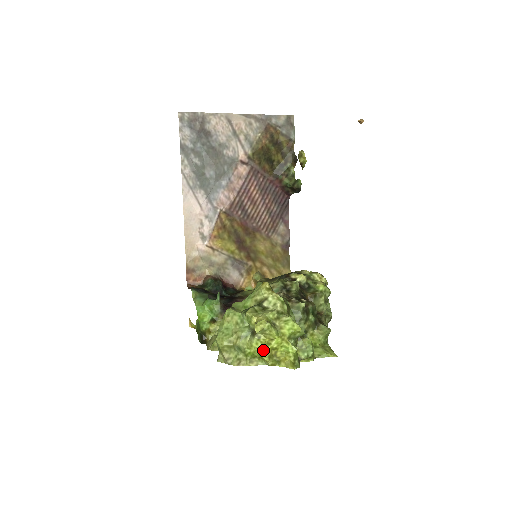
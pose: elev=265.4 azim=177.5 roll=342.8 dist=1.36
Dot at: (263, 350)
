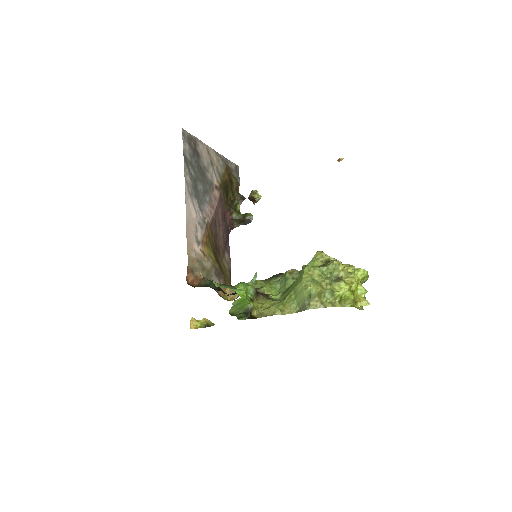
Dot at: (350, 290)
